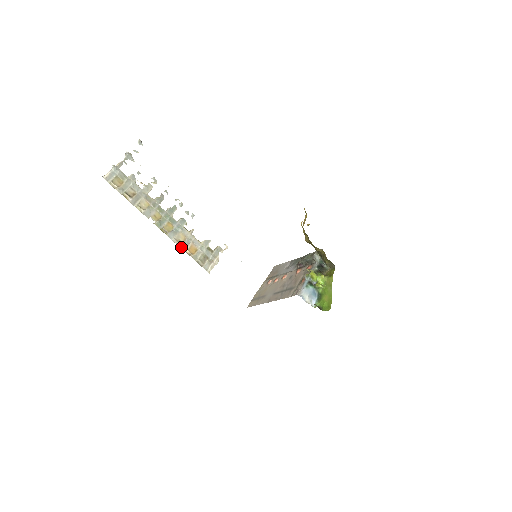
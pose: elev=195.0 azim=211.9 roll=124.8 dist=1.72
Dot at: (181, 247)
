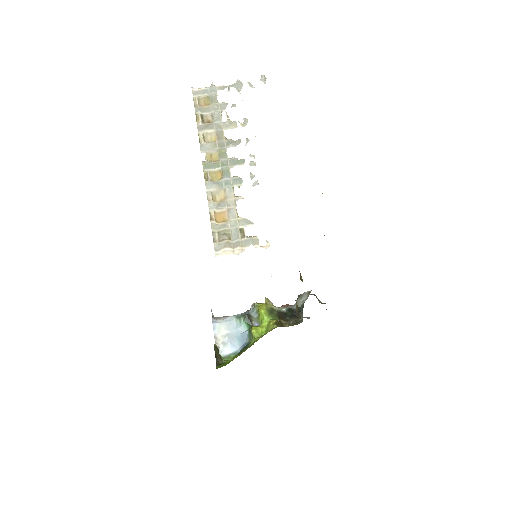
Dot at: (210, 204)
